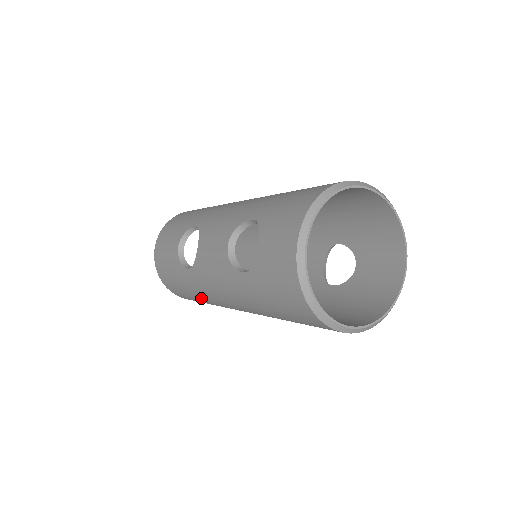
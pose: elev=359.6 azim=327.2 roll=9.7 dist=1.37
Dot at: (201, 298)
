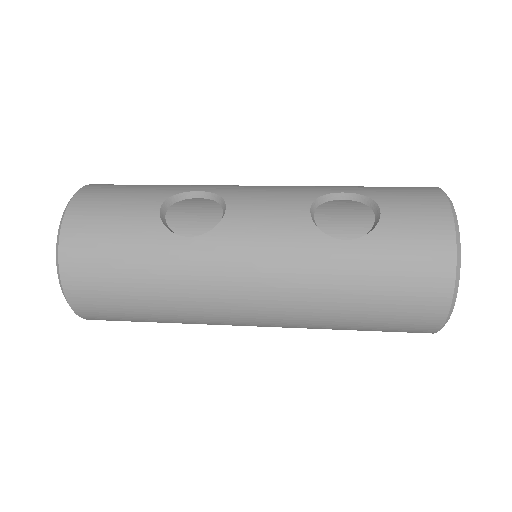
Dot at: (170, 291)
